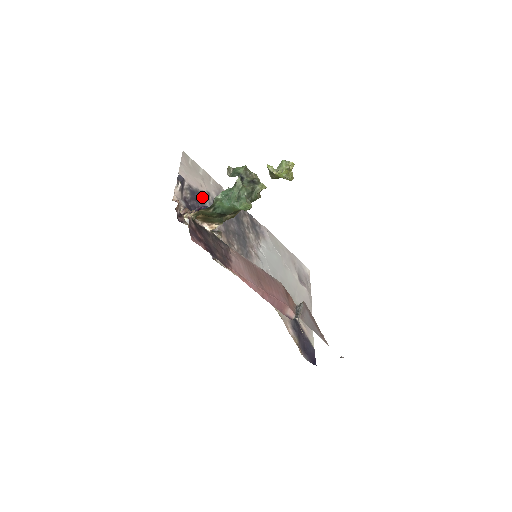
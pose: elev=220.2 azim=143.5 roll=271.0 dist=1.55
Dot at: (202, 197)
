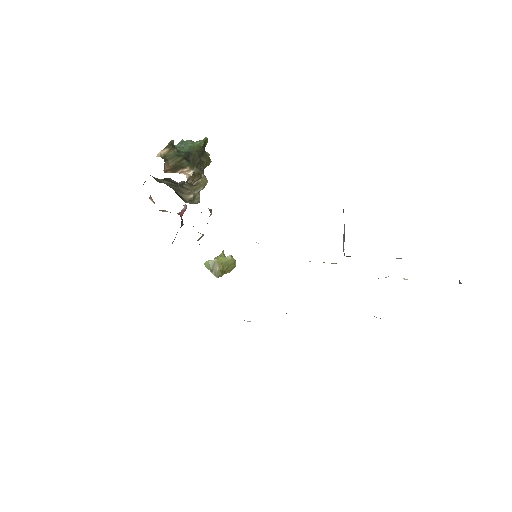
Dot at: occluded
